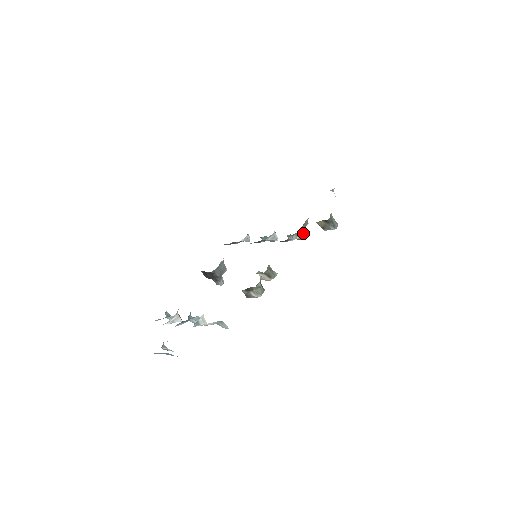
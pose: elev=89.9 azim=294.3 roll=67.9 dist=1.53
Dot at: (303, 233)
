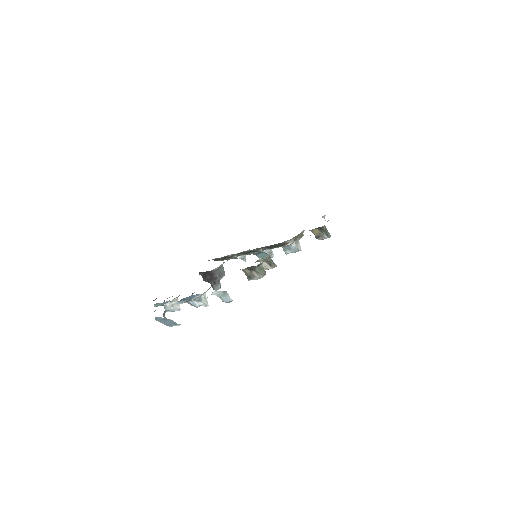
Dot at: (298, 244)
